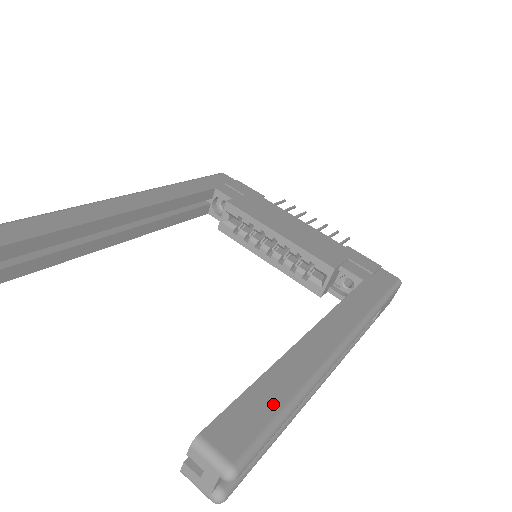
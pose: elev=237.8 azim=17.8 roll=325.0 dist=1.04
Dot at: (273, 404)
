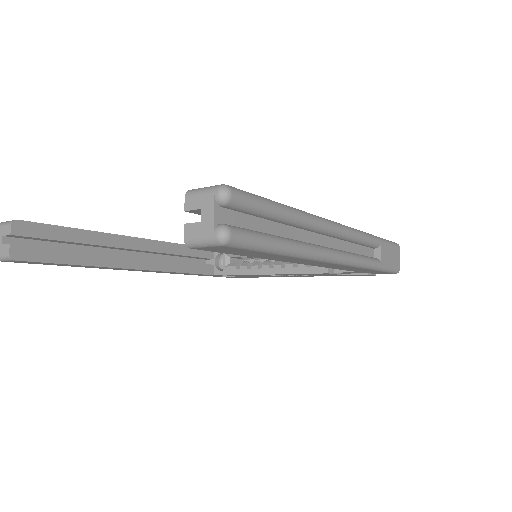
Dot at: occluded
